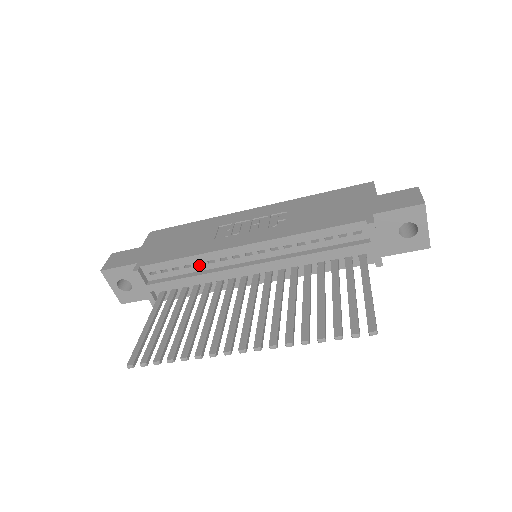
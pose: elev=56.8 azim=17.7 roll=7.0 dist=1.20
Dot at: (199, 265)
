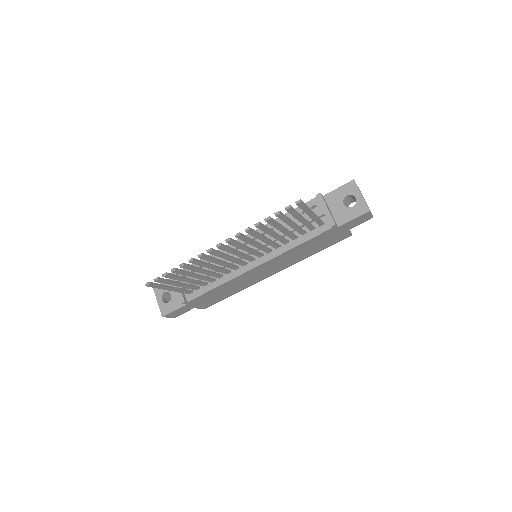
Dot at: occluded
